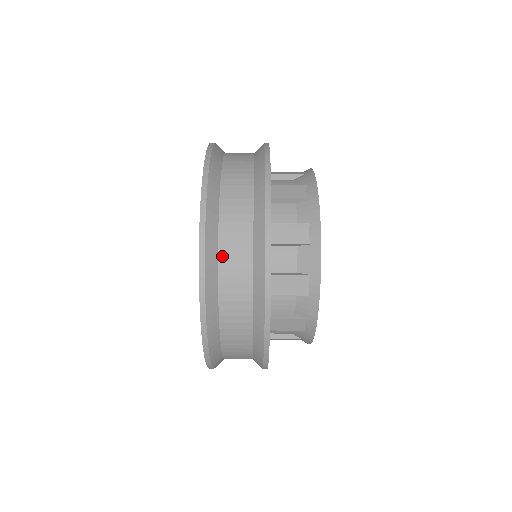
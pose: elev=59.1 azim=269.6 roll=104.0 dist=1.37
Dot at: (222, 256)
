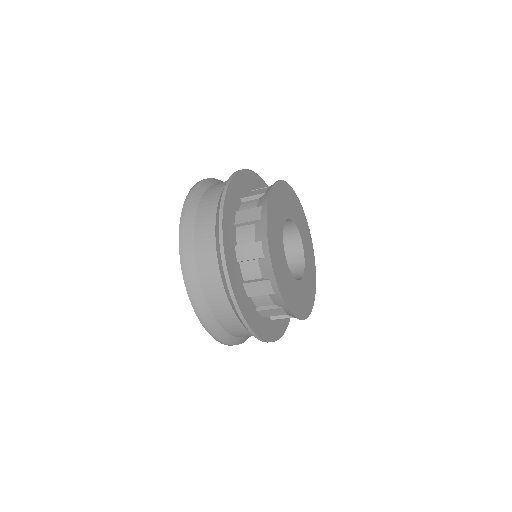
Dot at: (196, 233)
